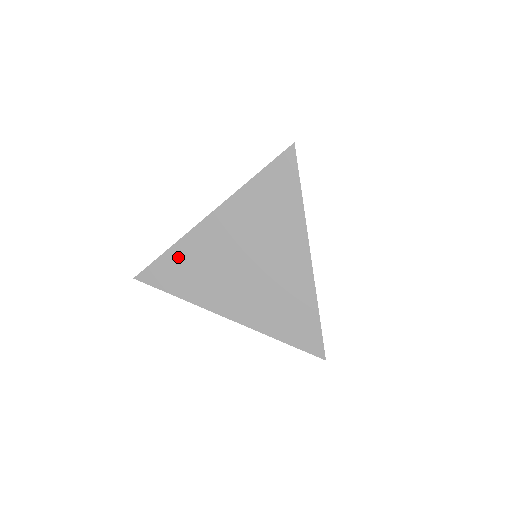
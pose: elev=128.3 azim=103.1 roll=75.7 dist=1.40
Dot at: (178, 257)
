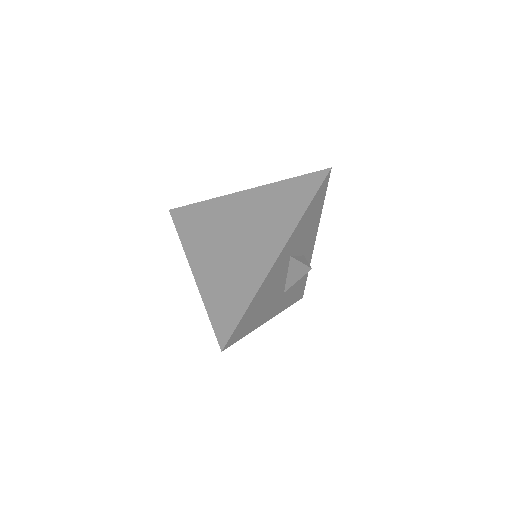
Dot at: (202, 210)
